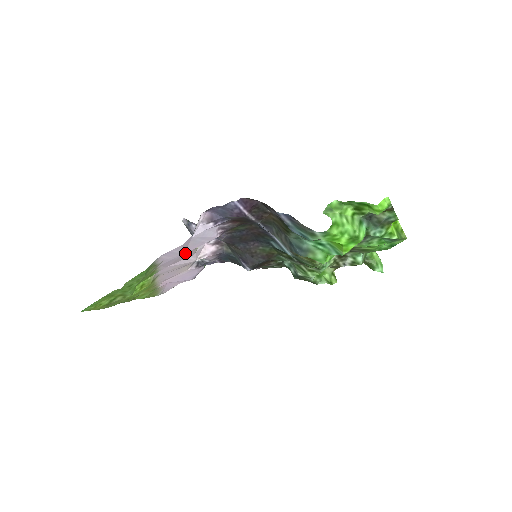
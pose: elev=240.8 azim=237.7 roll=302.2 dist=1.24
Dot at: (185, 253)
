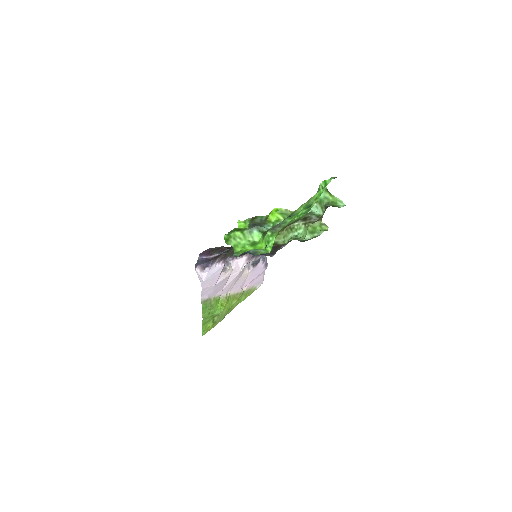
Dot at: (216, 283)
